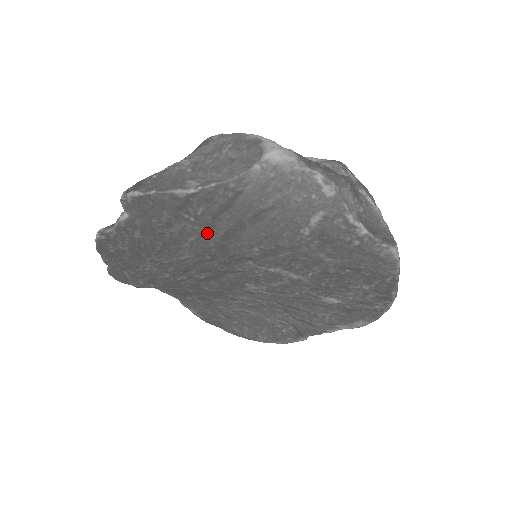
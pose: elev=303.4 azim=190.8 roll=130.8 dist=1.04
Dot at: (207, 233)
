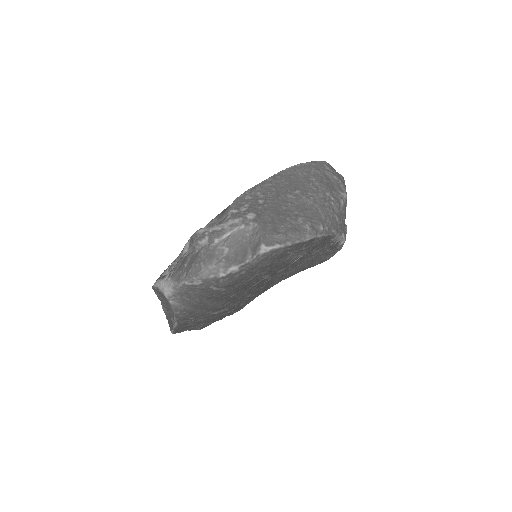
Dot at: (210, 311)
